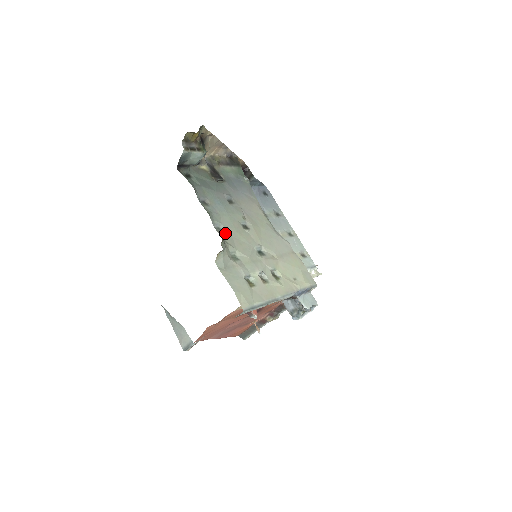
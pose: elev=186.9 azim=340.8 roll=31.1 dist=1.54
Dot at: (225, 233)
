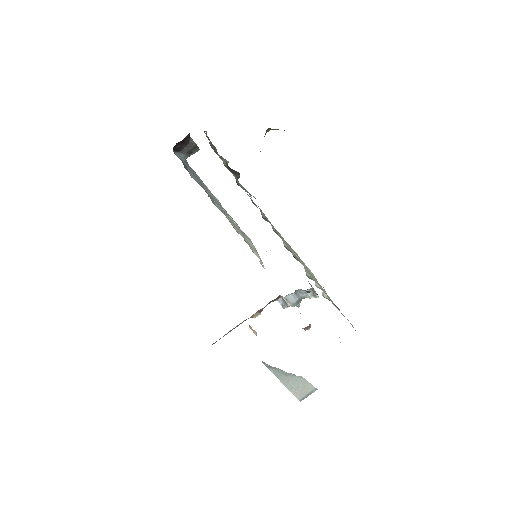
Dot at: occluded
